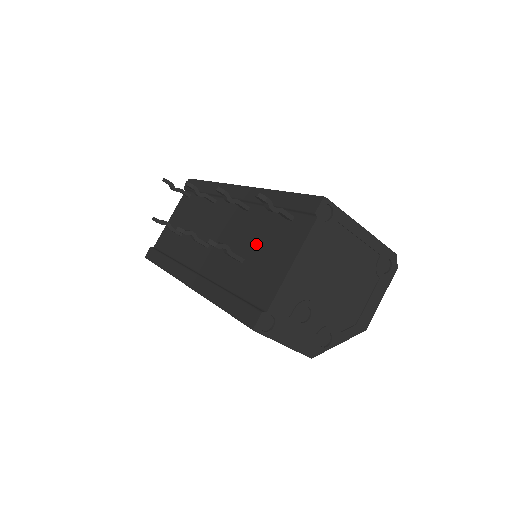
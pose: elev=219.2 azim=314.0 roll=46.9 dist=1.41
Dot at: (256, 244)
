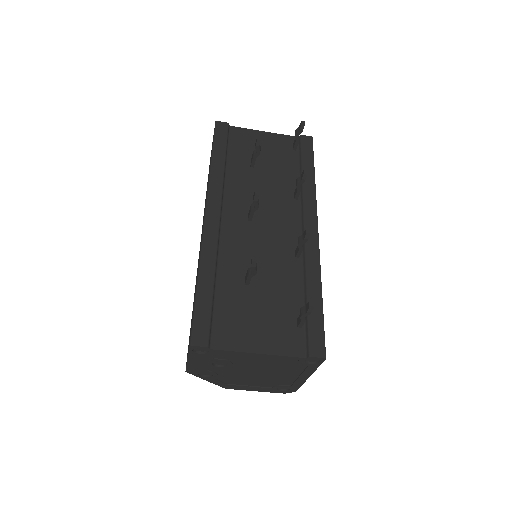
Dot at: (267, 292)
